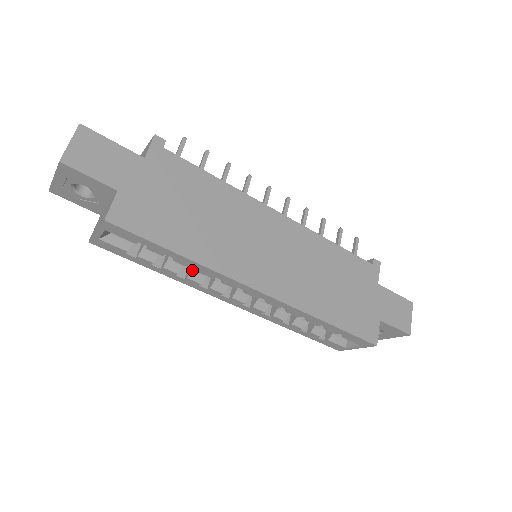
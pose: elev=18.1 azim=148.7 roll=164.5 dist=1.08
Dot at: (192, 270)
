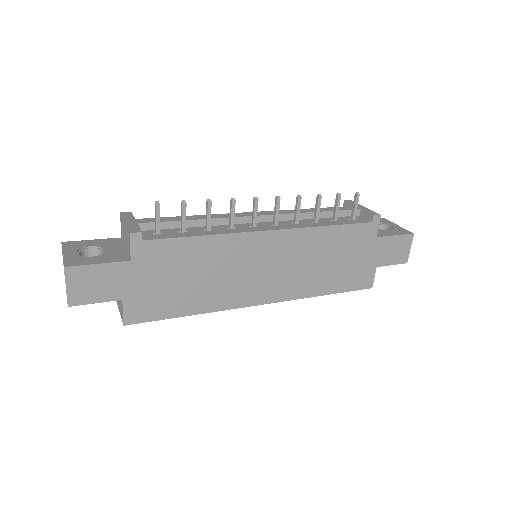
Dot at: occluded
